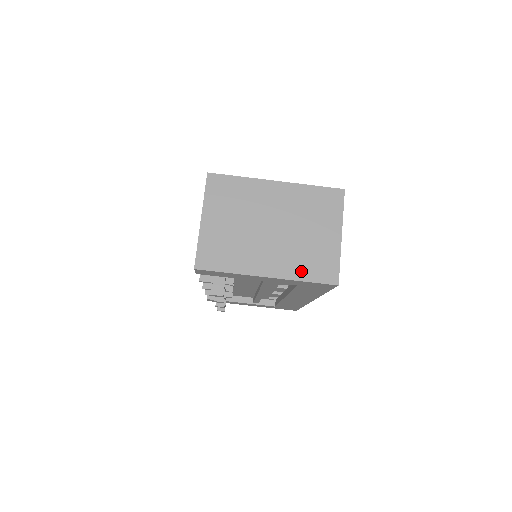
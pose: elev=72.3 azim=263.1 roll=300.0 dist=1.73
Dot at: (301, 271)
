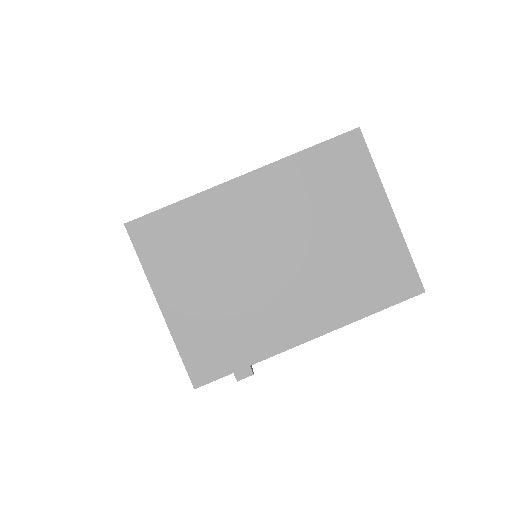
Dot at: (357, 302)
